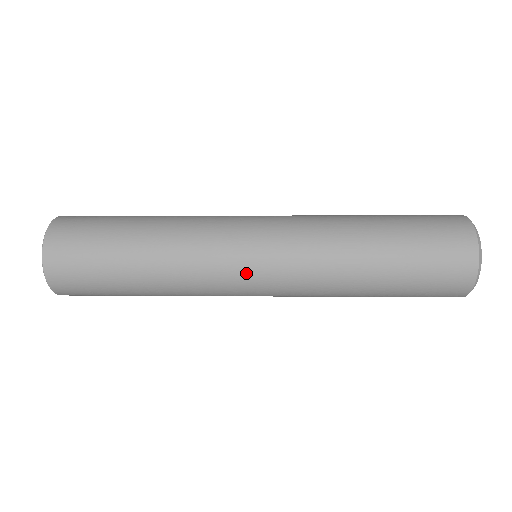
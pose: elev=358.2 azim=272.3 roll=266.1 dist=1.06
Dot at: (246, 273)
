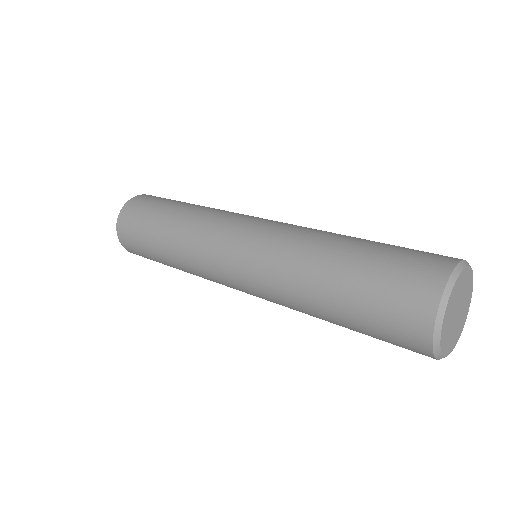
Dot at: (228, 242)
